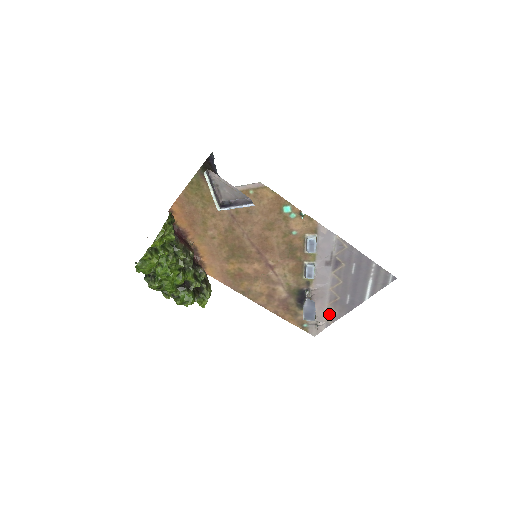
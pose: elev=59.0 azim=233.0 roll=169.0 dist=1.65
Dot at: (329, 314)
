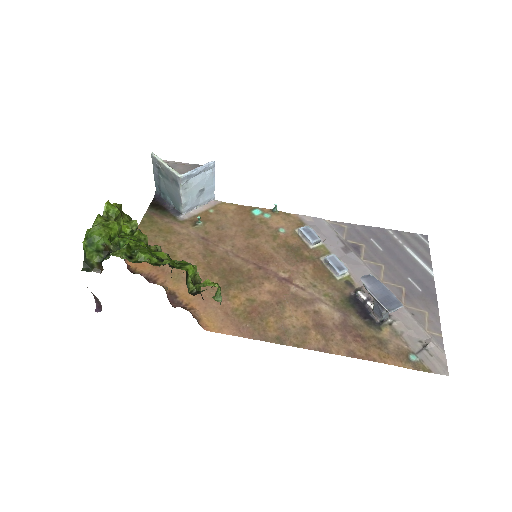
Dot at: (421, 321)
